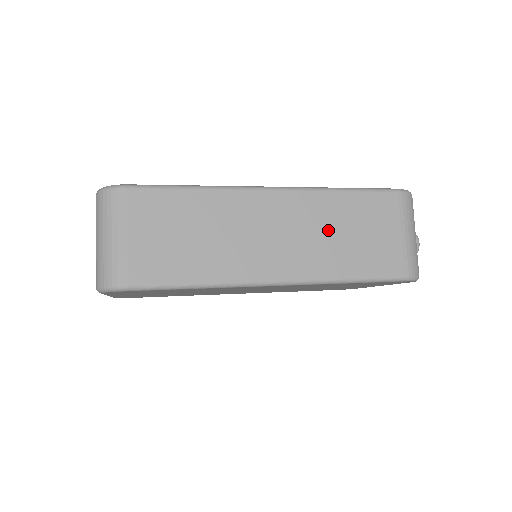
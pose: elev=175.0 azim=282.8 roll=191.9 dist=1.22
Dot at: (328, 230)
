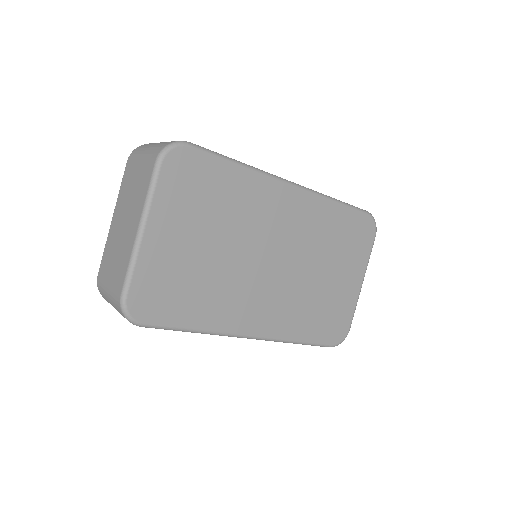
Dot at: occluded
